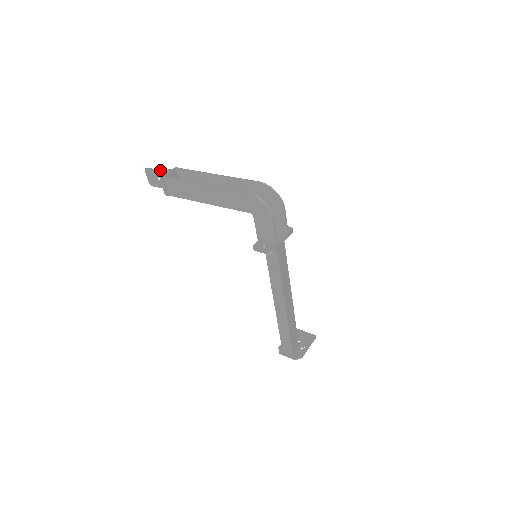
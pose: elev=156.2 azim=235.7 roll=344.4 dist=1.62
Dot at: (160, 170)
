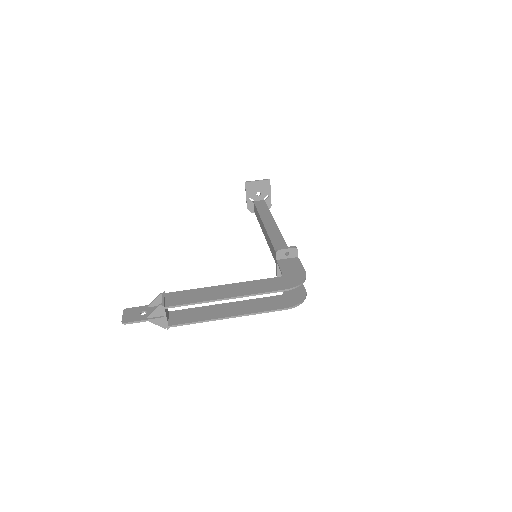
Dot at: (150, 321)
